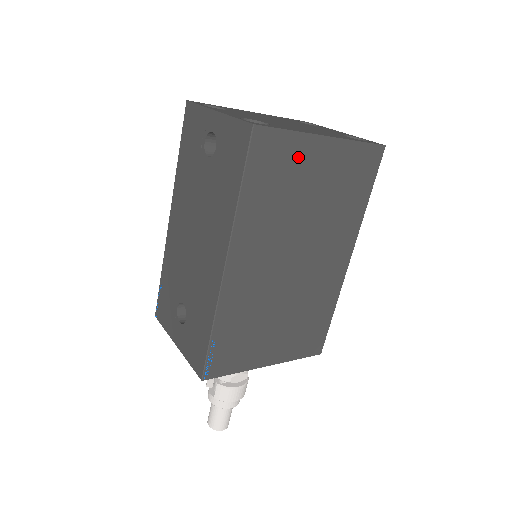
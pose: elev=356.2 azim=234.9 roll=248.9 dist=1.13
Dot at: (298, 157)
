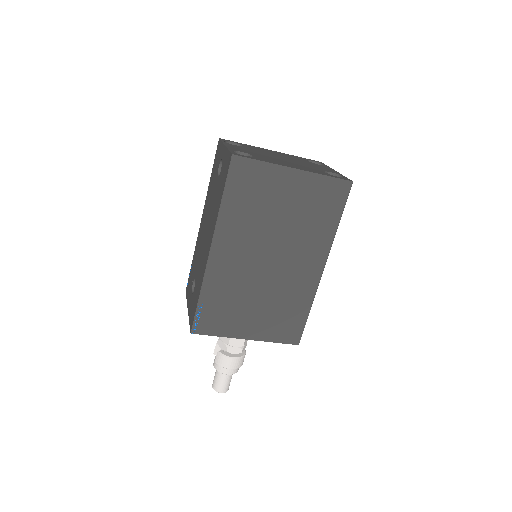
Dot at: (270, 181)
